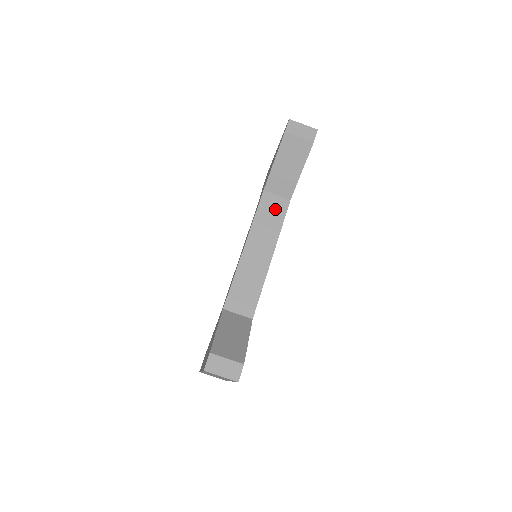
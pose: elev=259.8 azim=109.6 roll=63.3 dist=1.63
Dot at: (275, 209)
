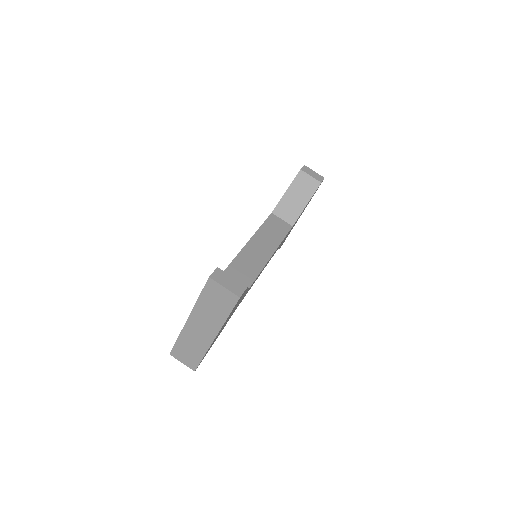
Dot at: (279, 227)
